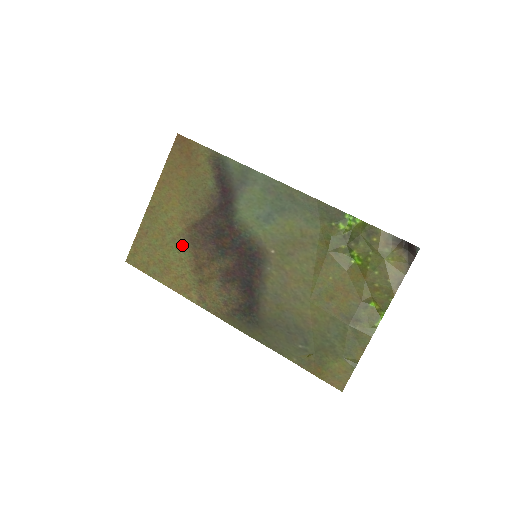
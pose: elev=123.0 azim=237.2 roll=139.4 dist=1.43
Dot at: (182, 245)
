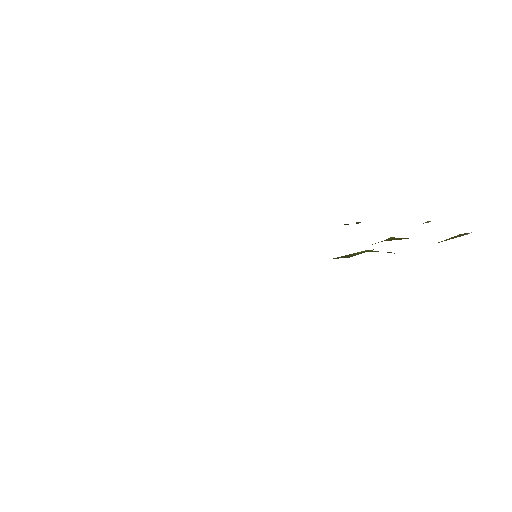
Dot at: occluded
